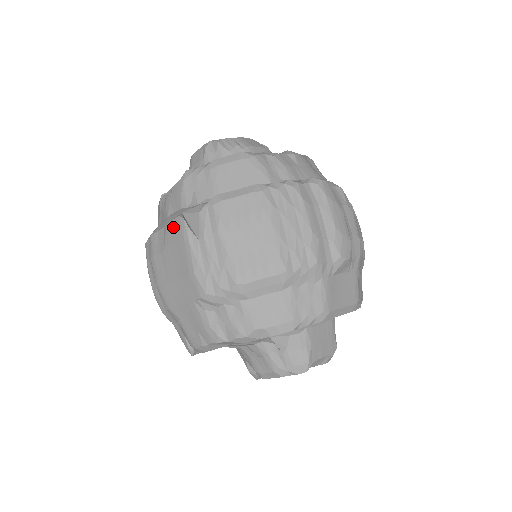
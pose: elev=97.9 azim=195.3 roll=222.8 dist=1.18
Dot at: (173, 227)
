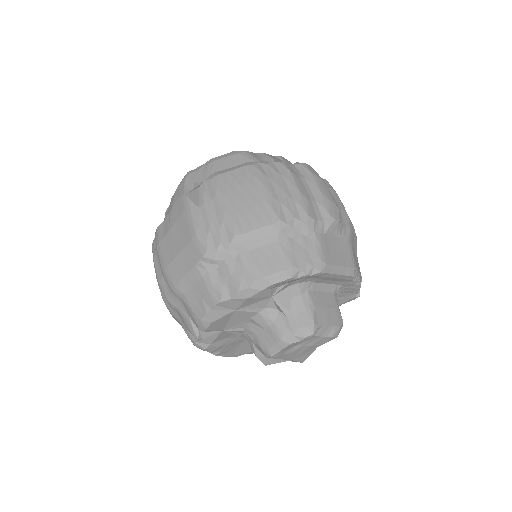
Dot at: (176, 207)
